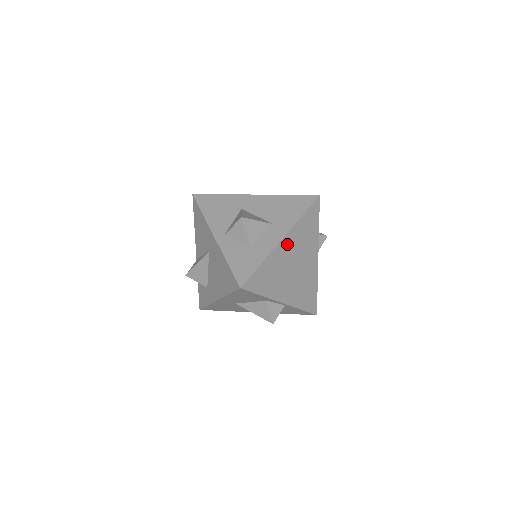
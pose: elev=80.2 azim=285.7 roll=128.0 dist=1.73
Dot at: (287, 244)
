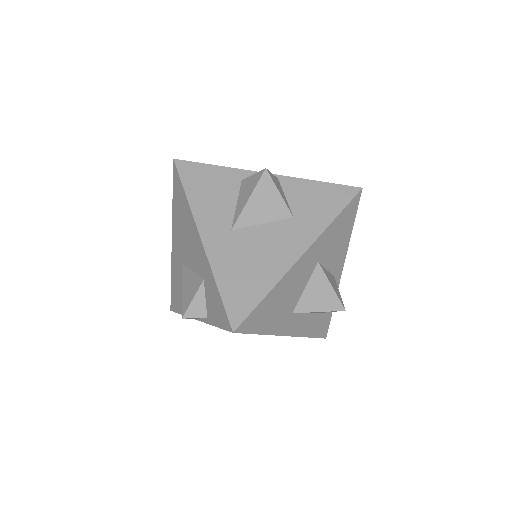
Dot at: occluded
